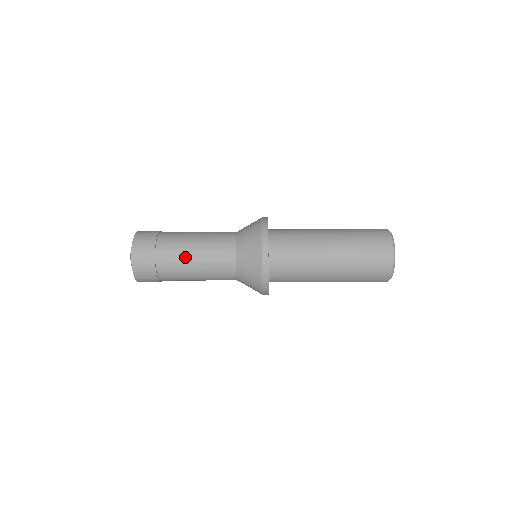
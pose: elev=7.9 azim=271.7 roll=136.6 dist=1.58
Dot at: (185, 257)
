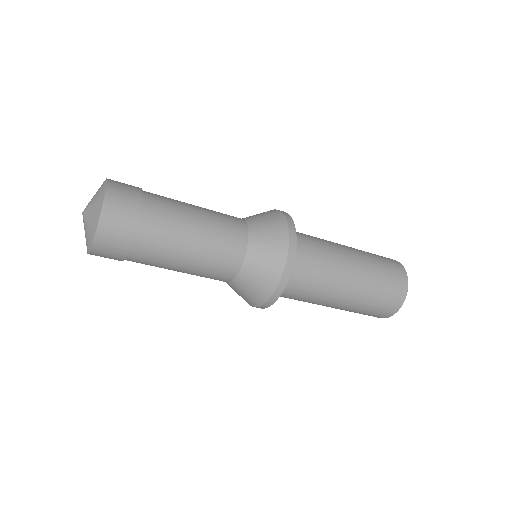
Dot at: (173, 257)
